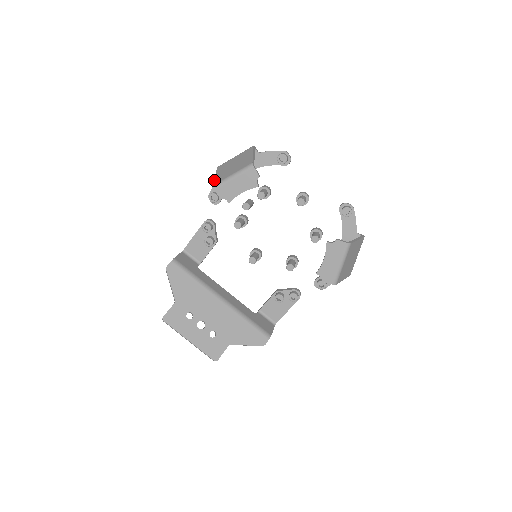
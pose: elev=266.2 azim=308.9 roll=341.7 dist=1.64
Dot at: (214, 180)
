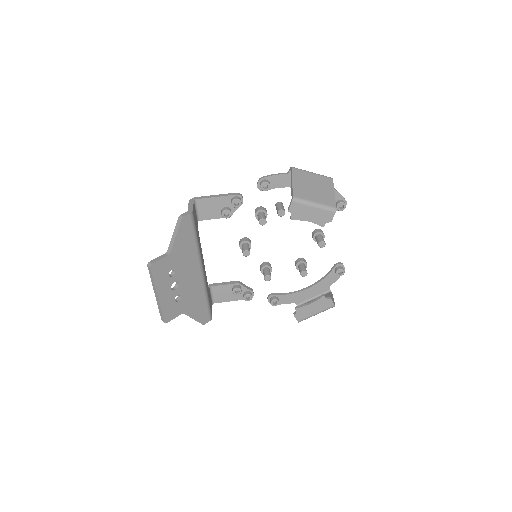
Dot at: (293, 188)
